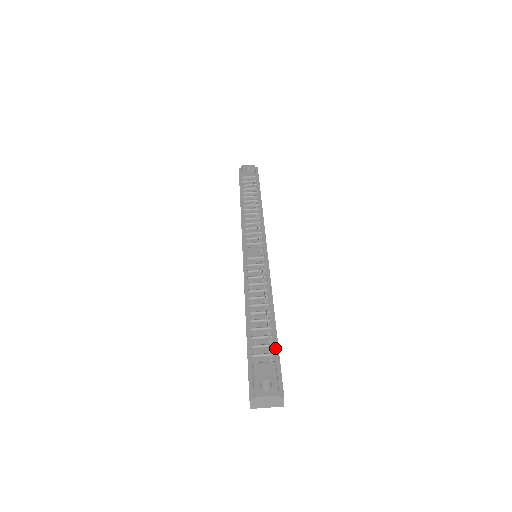
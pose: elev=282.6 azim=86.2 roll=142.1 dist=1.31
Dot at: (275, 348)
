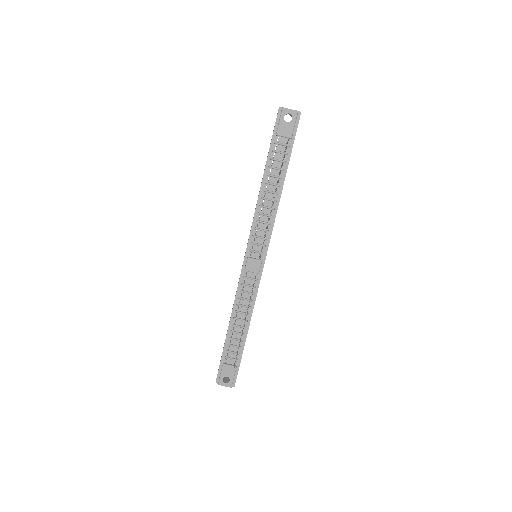
Dot at: (240, 356)
